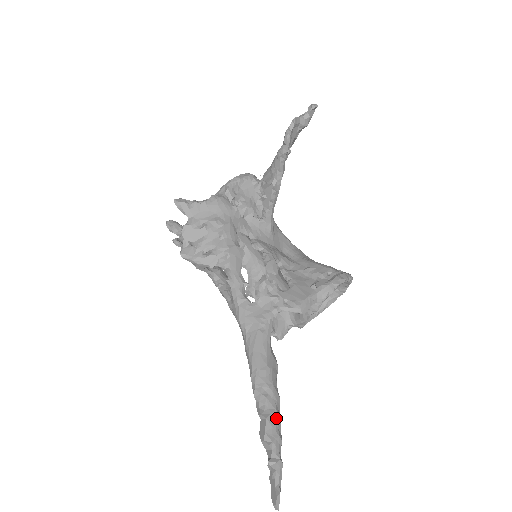
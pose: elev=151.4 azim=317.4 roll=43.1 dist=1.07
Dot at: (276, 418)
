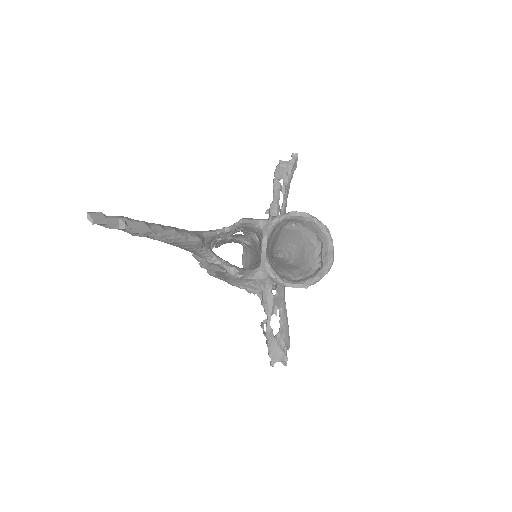
Dot at: (155, 224)
